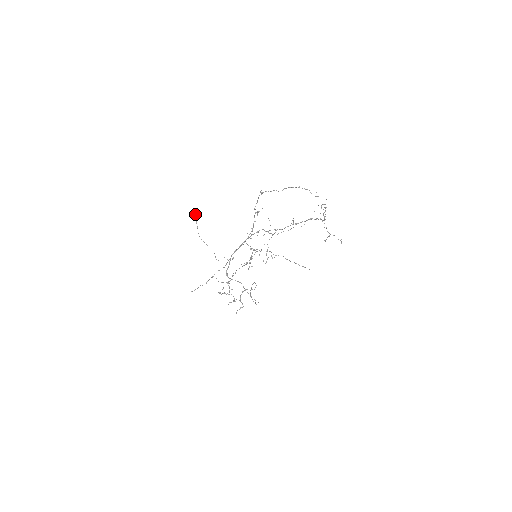
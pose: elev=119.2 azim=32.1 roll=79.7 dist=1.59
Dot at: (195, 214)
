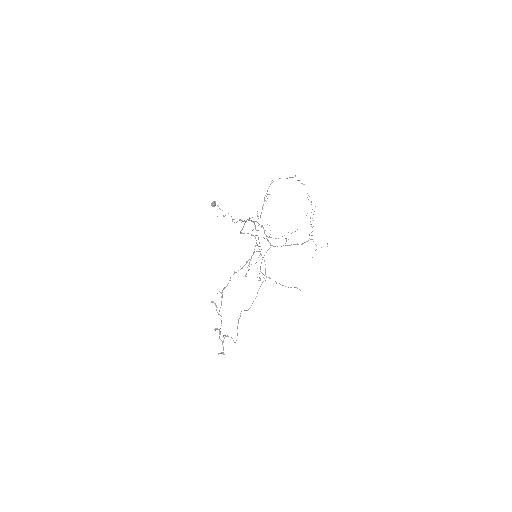
Dot at: (213, 202)
